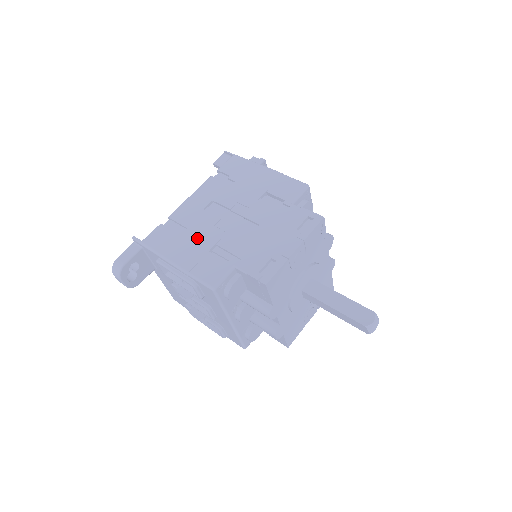
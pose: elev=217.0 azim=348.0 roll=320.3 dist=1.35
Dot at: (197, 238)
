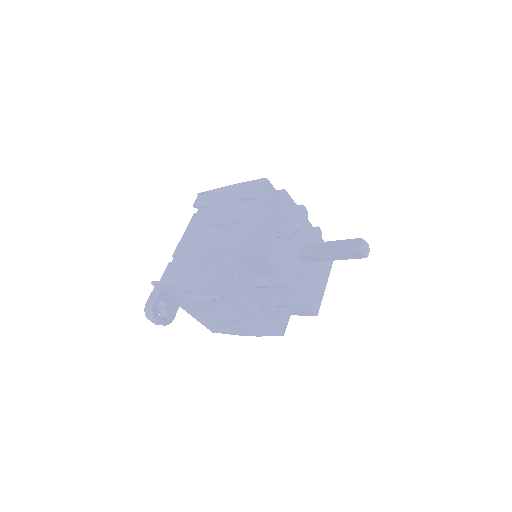
Dot at: (198, 255)
